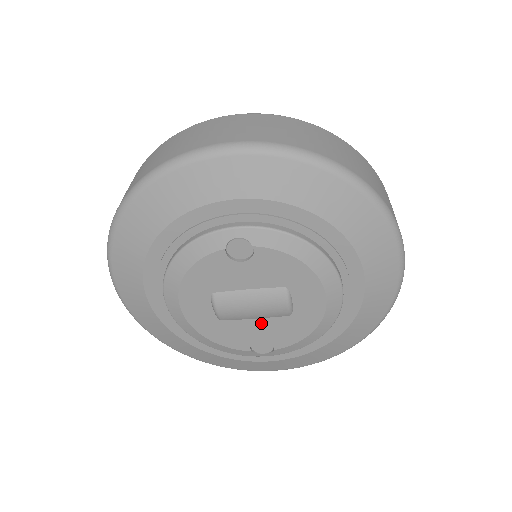
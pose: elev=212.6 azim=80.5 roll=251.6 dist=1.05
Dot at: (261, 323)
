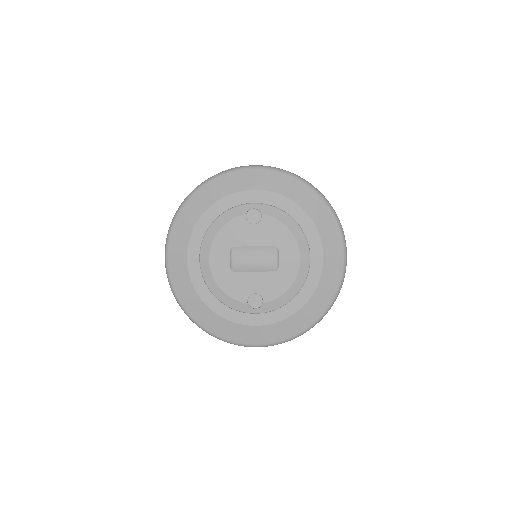
Dot at: (258, 276)
